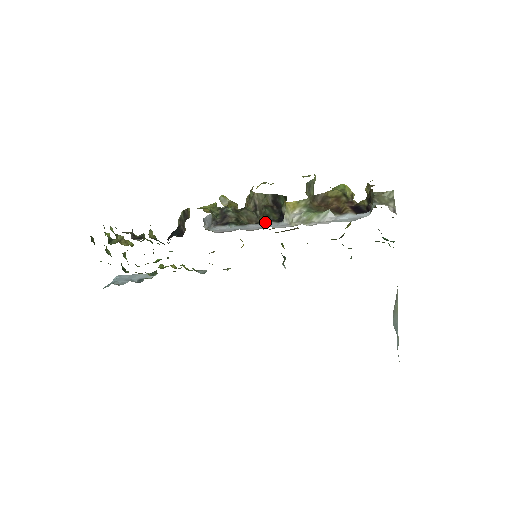
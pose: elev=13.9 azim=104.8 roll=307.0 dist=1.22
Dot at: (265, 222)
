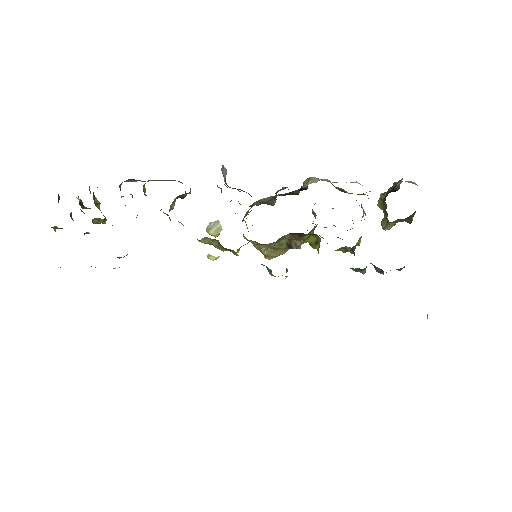
Dot at: (286, 187)
